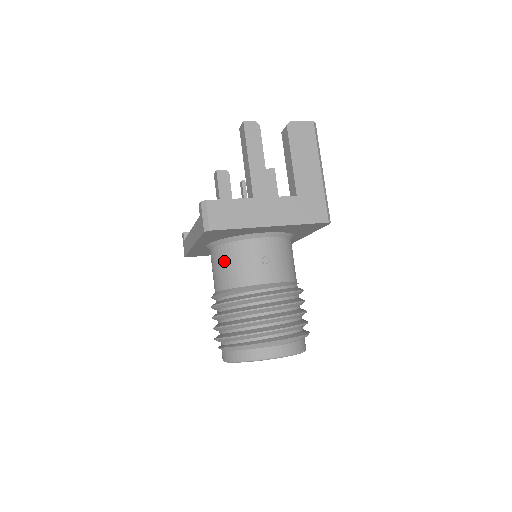
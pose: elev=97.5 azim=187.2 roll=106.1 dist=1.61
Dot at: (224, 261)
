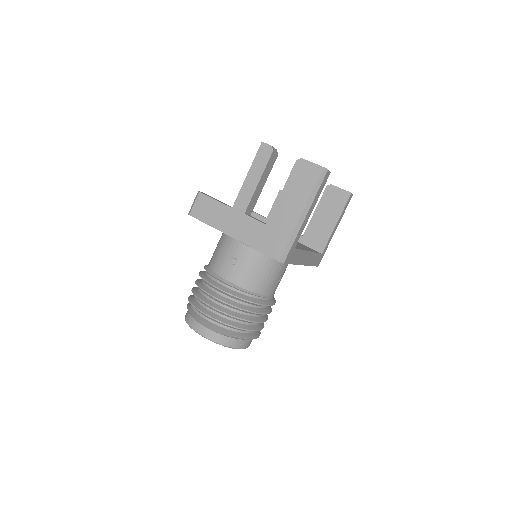
Dot at: (218, 244)
